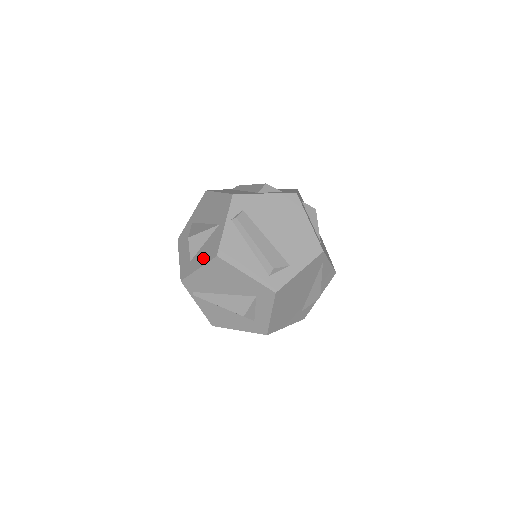
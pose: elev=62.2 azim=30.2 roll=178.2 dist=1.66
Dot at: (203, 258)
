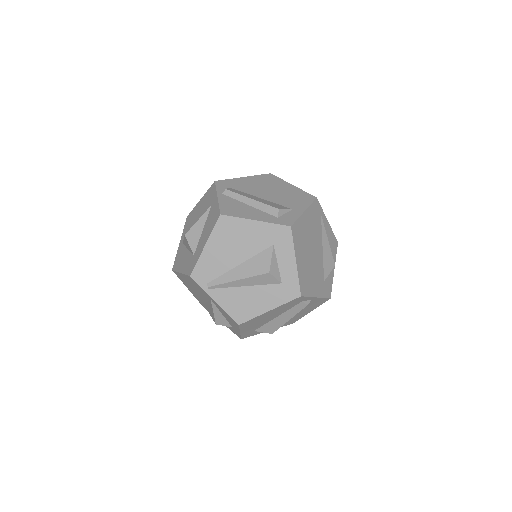
Dot at: (207, 234)
